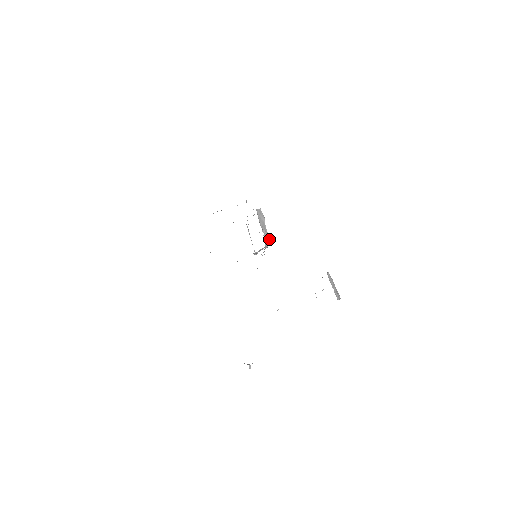
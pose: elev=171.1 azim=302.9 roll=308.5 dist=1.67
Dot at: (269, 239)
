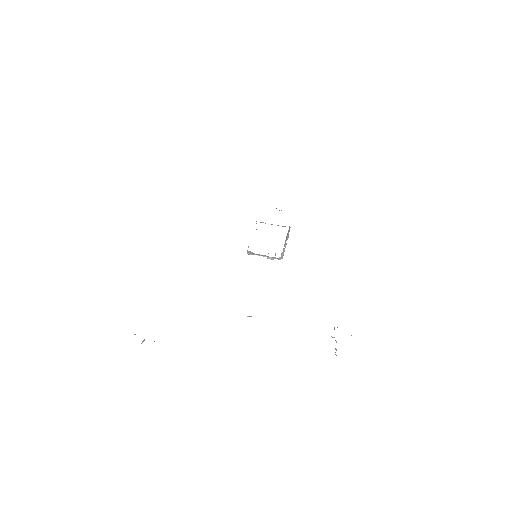
Dot at: (282, 255)
